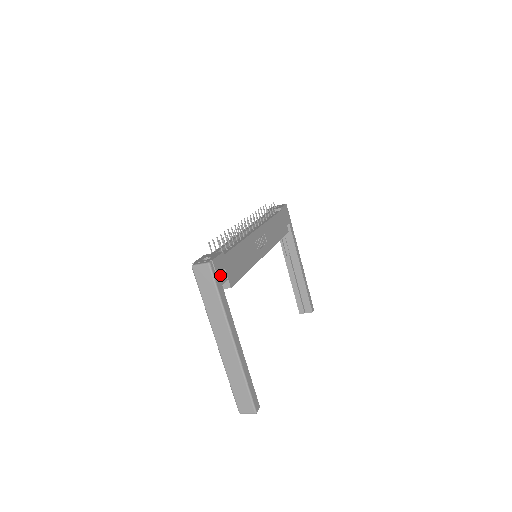
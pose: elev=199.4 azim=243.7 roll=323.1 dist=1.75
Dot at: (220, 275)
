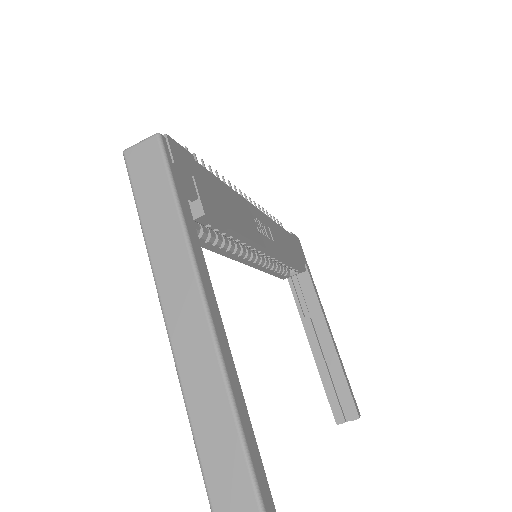
Dot at: (182, 174)
